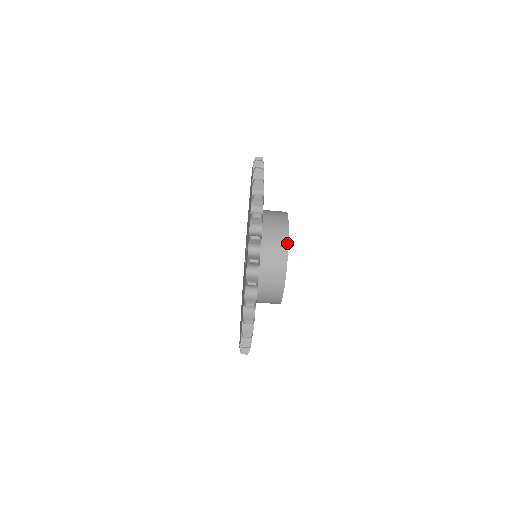
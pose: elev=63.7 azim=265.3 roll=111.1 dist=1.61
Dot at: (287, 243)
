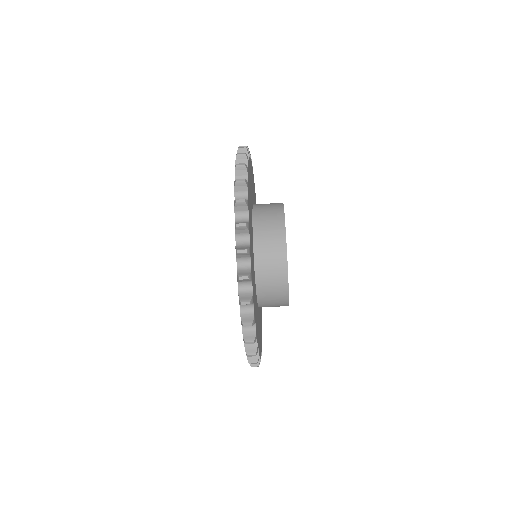
Dot at: (286, 276)
